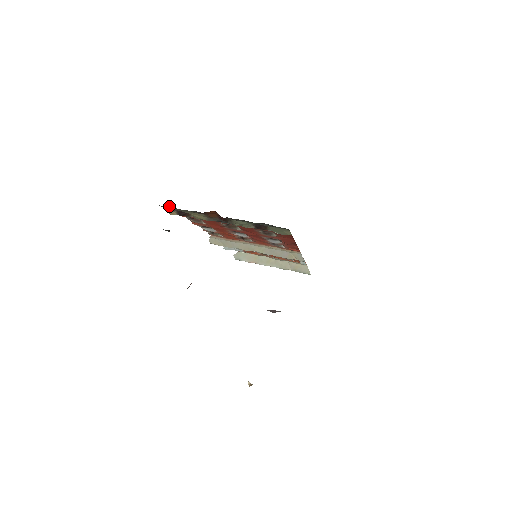
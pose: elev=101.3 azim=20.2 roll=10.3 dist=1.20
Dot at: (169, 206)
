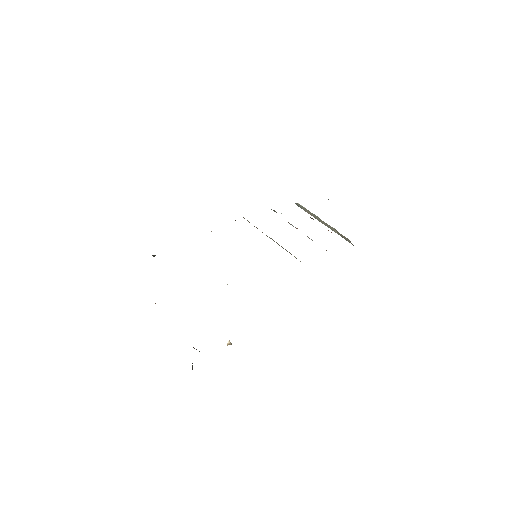
Dot at: occluded
